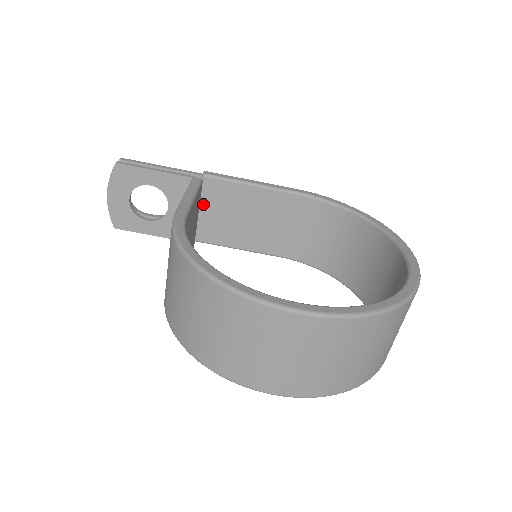
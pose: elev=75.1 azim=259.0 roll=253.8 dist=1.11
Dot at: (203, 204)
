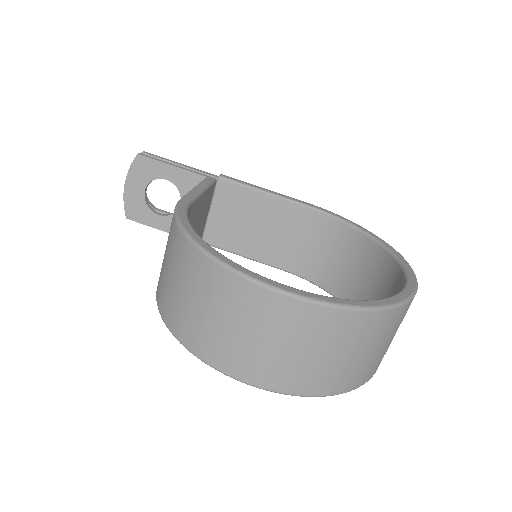
Dot at: (214, 206)
